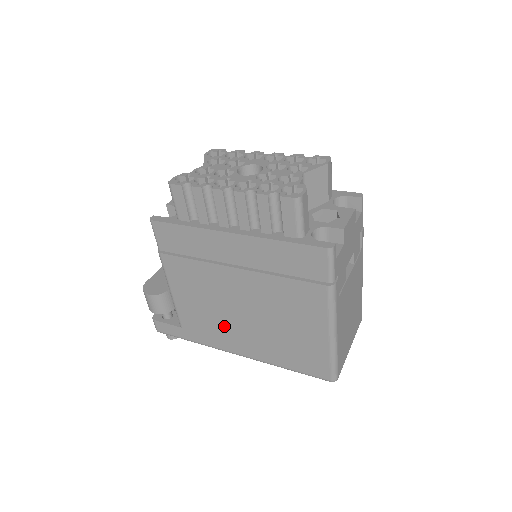
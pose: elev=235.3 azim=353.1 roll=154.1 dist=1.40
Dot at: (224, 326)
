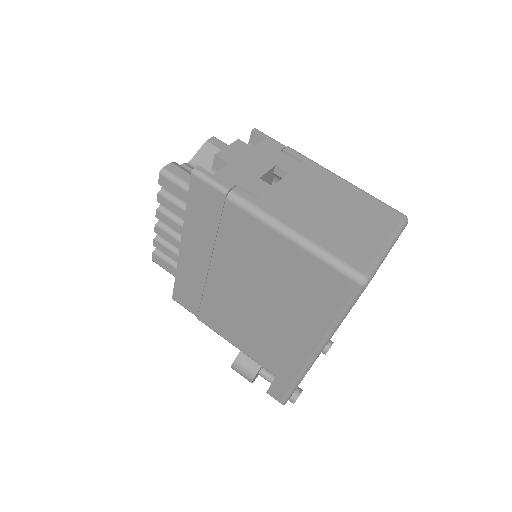
Dot at: (274, 334)
